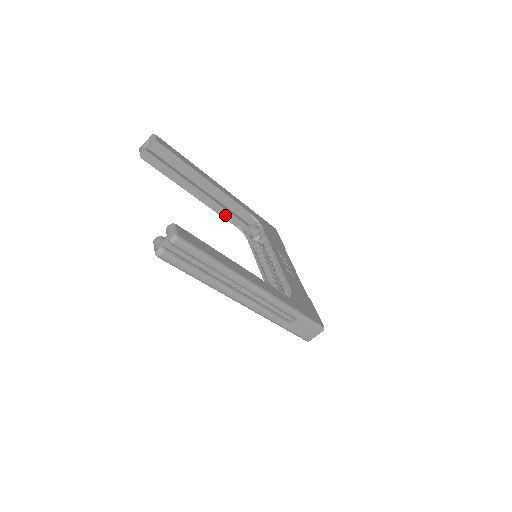
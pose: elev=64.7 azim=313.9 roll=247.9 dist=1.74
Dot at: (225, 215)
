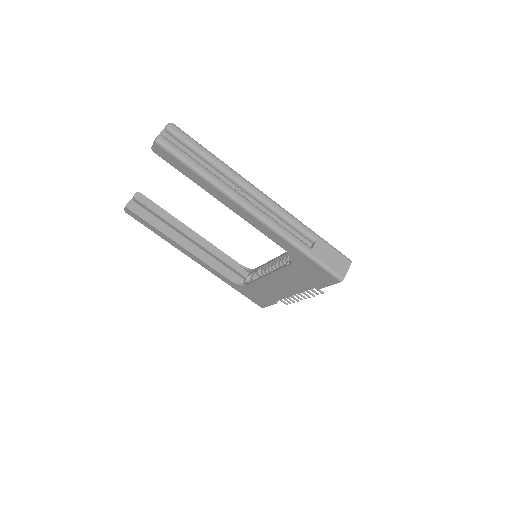
Dot at: (216, 267)
